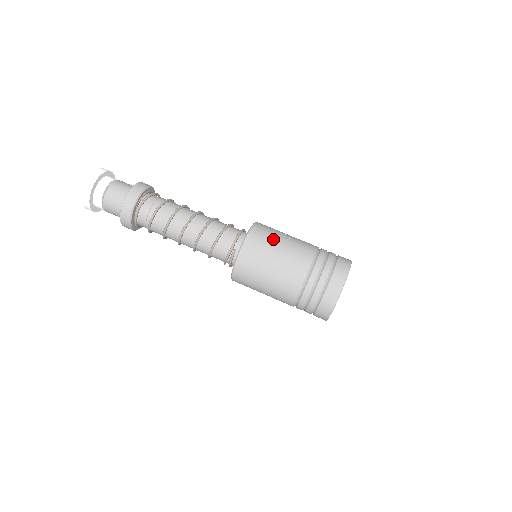
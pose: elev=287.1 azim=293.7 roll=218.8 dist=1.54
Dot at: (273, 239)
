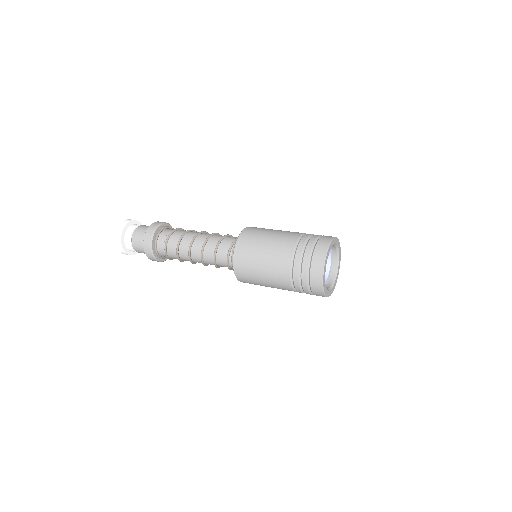
Dot at: occluded
